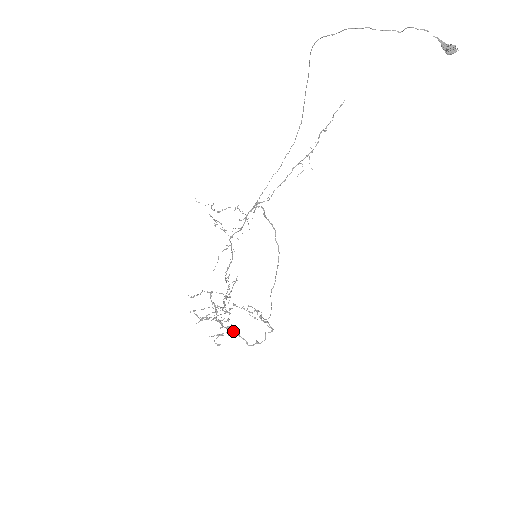
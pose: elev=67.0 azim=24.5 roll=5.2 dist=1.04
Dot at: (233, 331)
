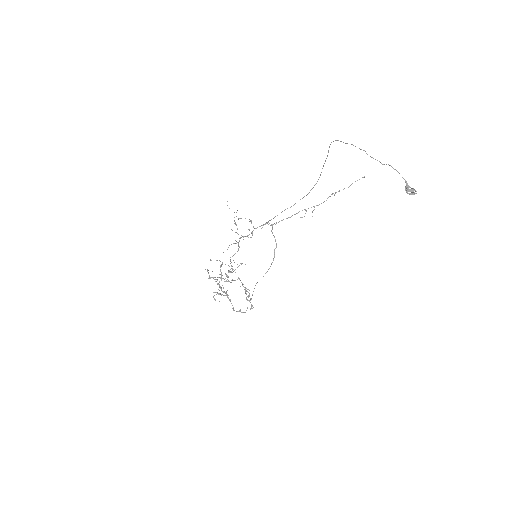
Dot at: (227, 296)
